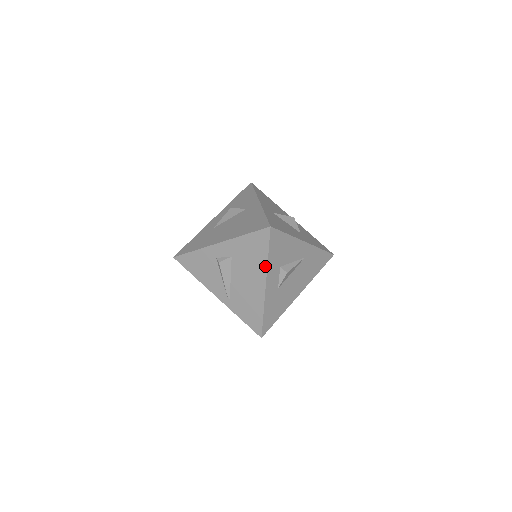
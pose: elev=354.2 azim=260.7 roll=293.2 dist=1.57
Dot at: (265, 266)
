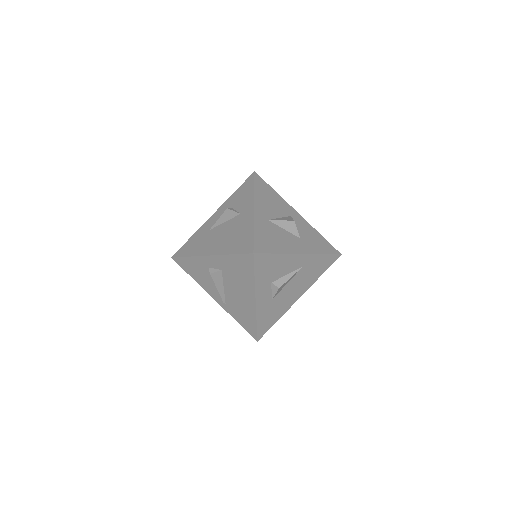
Dot at: (253, 286)
